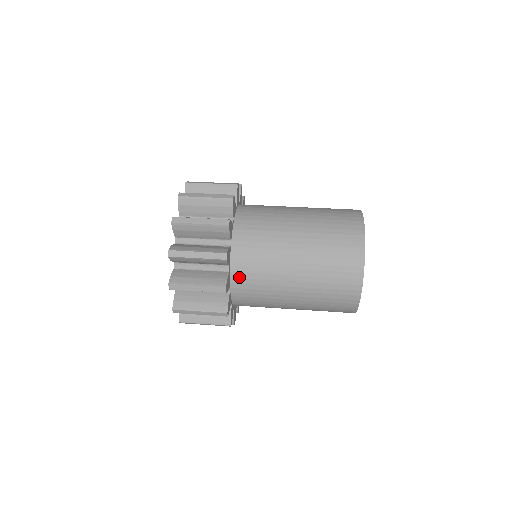
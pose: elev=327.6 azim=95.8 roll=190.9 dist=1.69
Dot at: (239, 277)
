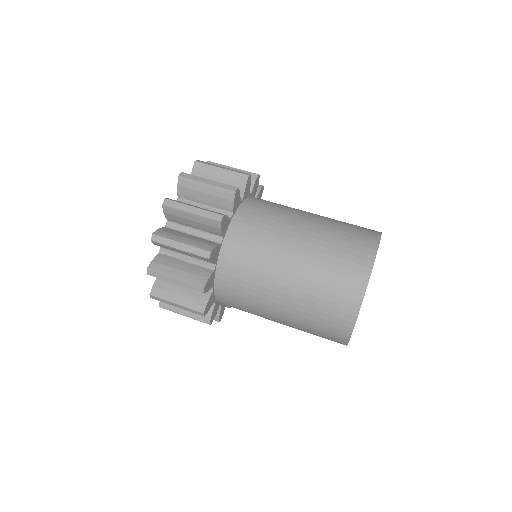
Dot at: occluded
